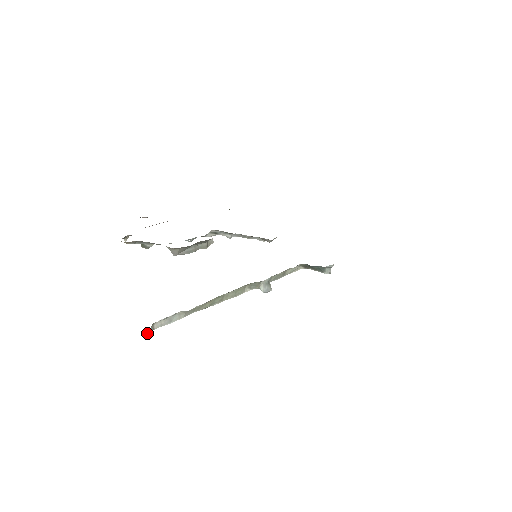
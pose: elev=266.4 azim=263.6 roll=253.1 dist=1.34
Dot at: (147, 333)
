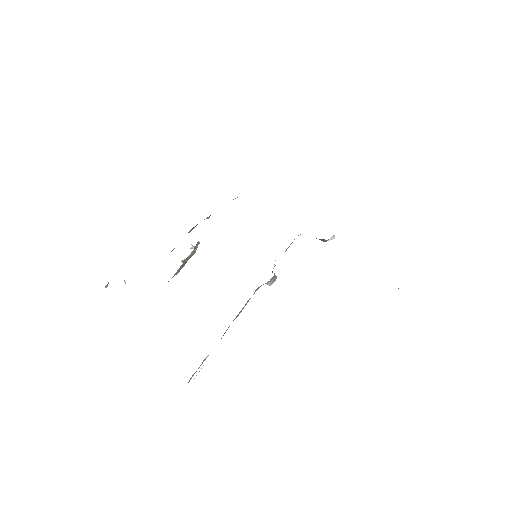
Dot at: occluded
